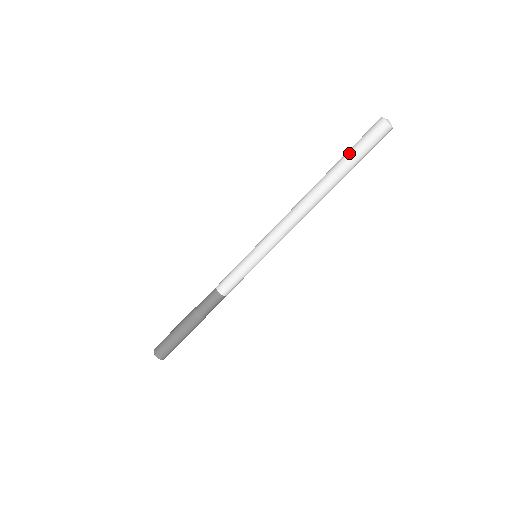
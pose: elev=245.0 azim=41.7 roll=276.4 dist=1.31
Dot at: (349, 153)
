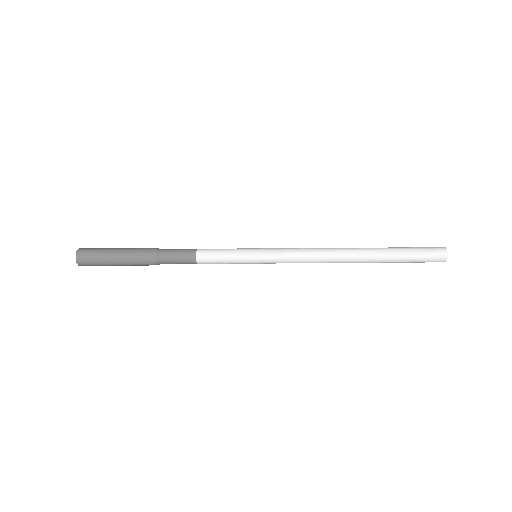
Dot at: (403, 250)
